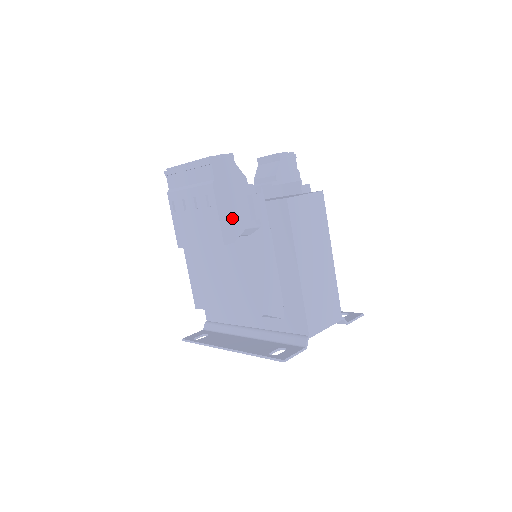
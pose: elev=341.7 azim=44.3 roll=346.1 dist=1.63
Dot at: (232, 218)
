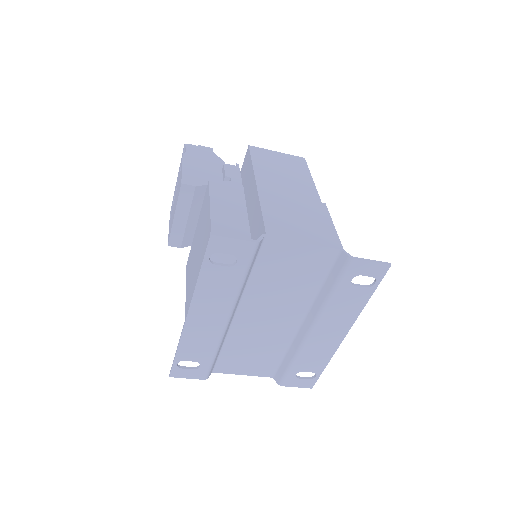
Dot at: (198, 174)
